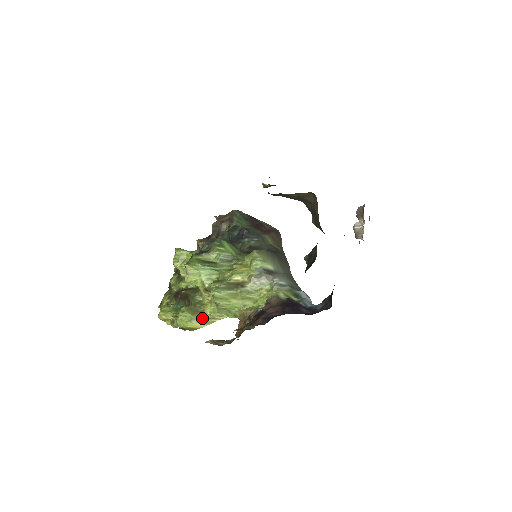
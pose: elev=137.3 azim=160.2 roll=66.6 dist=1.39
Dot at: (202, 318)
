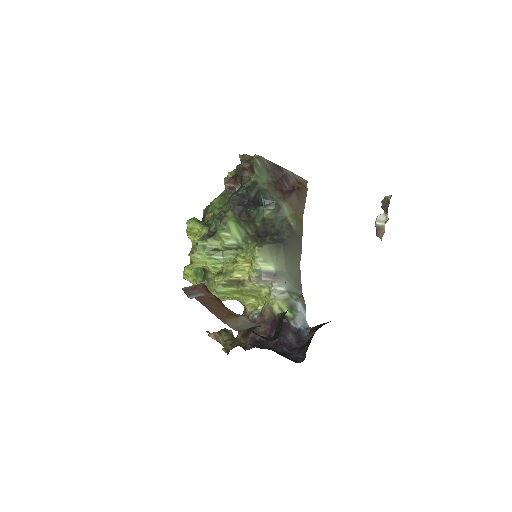
Dot at: occluded
